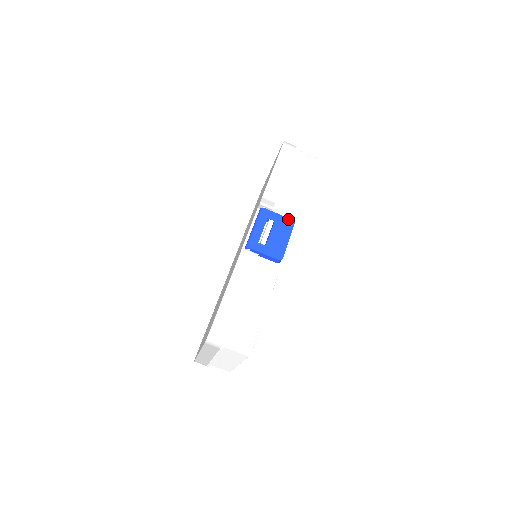
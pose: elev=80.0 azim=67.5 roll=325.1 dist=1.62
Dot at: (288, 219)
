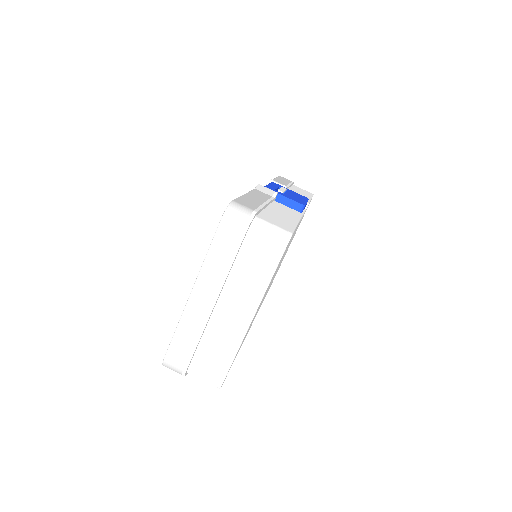
Dot at: (301, 195)
